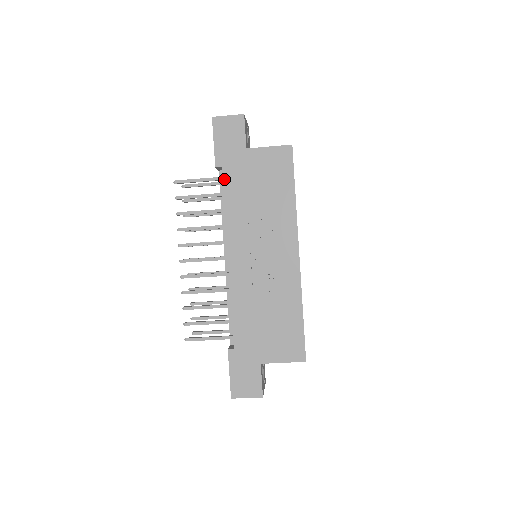
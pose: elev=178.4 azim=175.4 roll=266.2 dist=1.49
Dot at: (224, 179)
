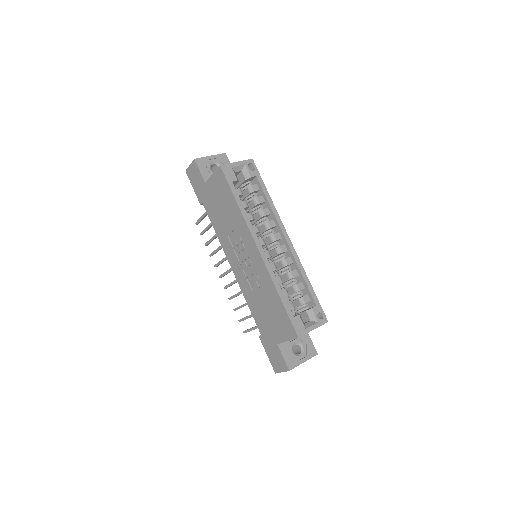
Dot at: (207, 211)
